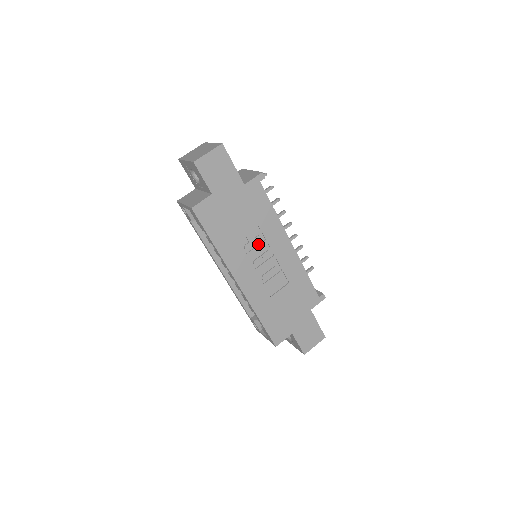
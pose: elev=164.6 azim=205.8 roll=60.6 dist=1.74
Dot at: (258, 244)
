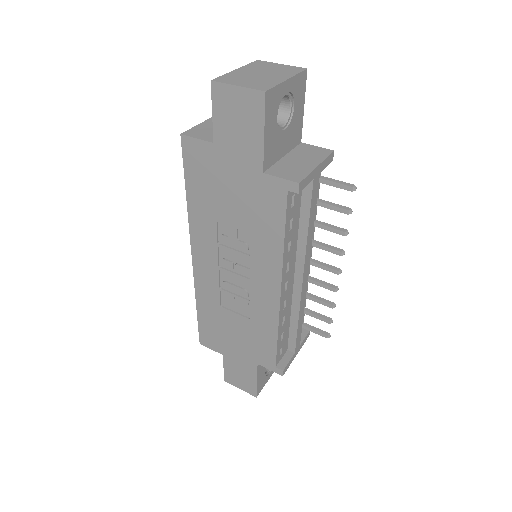
Dot at: (240, 250)
